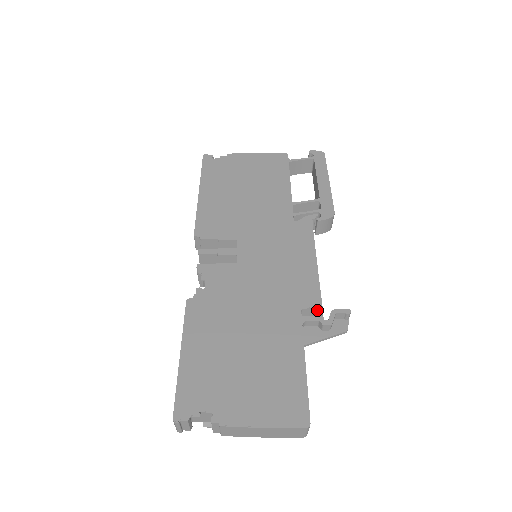
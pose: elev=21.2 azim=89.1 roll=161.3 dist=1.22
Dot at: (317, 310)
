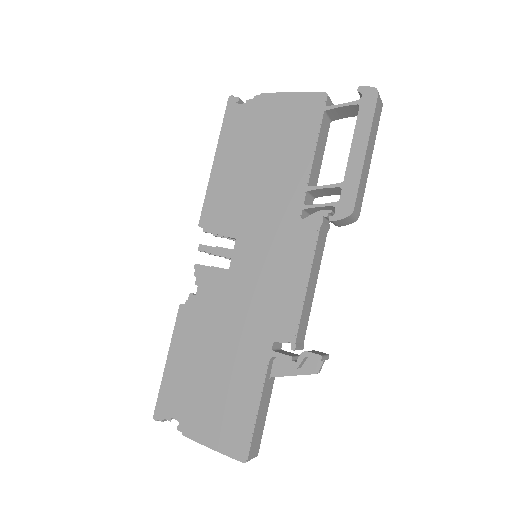
Dot at: (293, 343)
